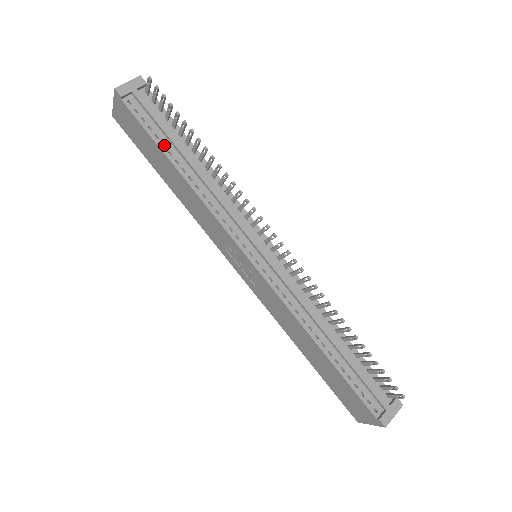
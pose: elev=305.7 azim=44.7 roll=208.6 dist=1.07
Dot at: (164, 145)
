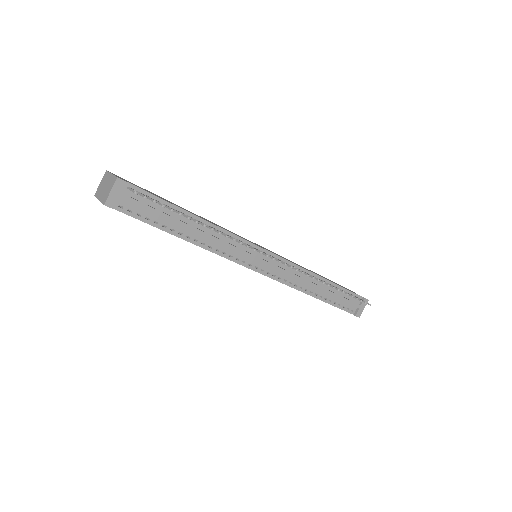
Dot at: (164, 225)
